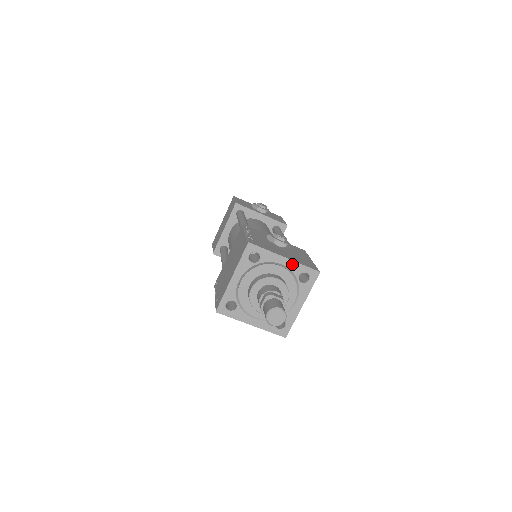
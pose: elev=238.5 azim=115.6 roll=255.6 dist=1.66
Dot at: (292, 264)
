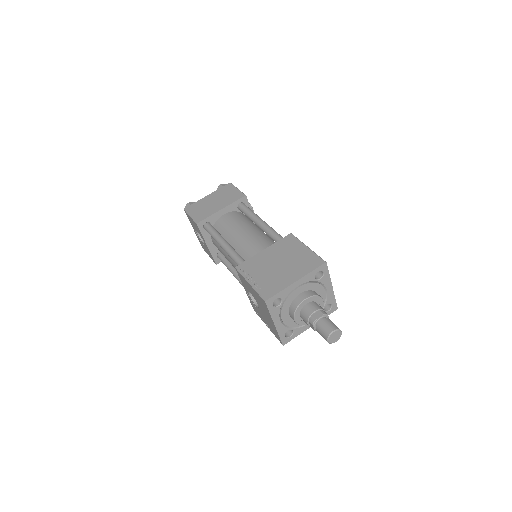
Dot at: (331, 294)
